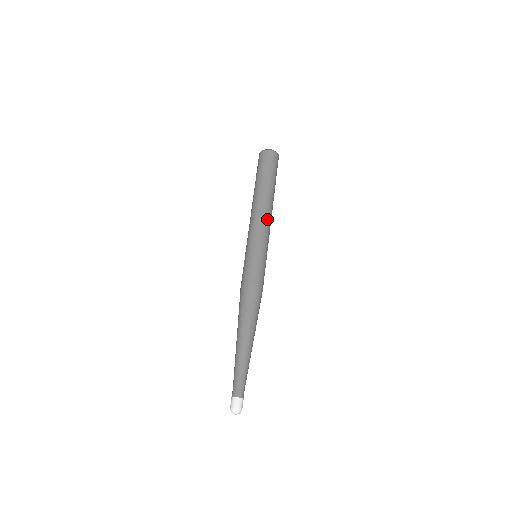
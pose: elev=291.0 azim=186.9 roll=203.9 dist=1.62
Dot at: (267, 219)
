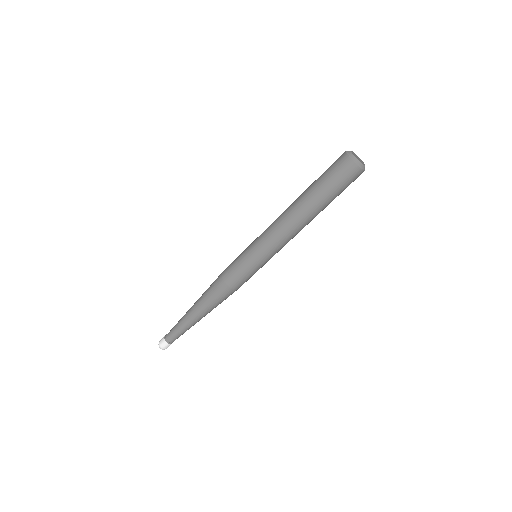
Dot at: occluded
